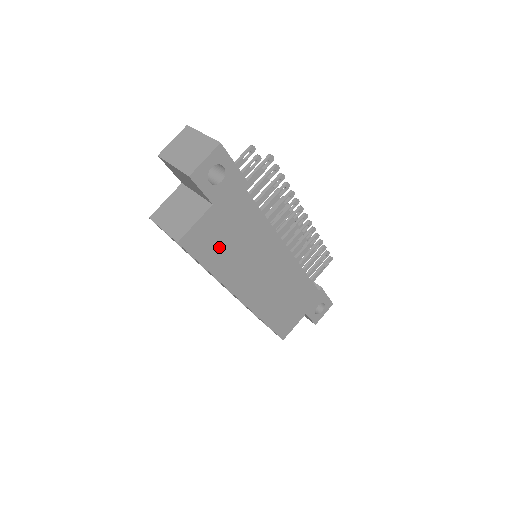
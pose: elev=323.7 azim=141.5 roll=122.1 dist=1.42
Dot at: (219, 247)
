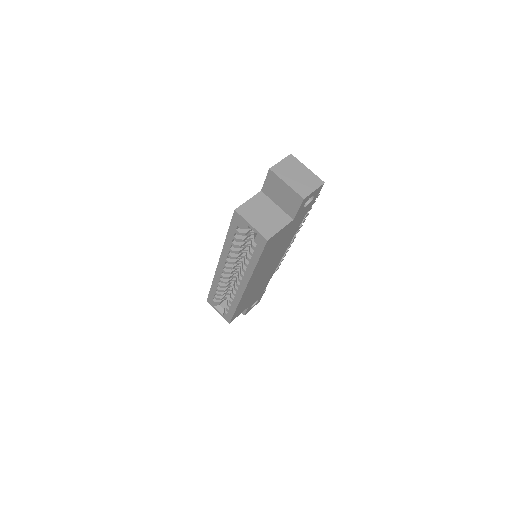
Dot at: (272, 249)
